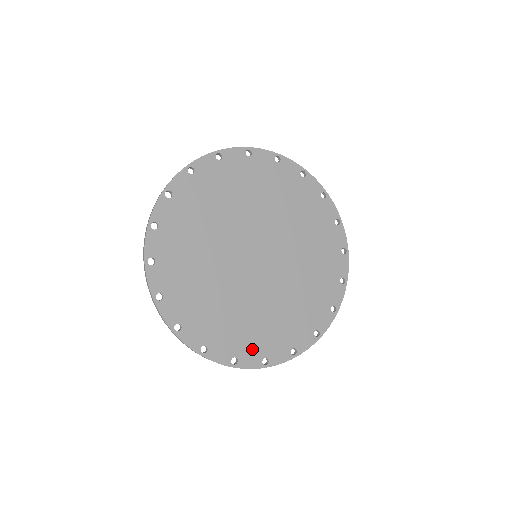
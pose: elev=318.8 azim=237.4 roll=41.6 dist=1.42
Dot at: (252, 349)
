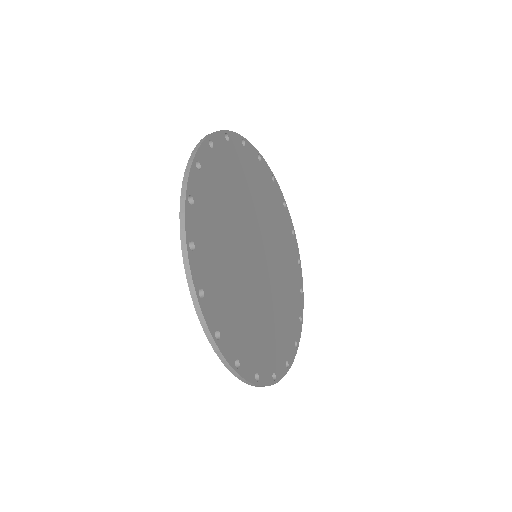
Dot at: (249, 357)
